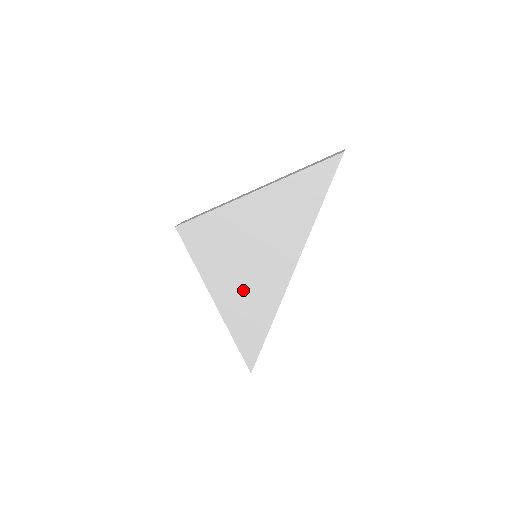
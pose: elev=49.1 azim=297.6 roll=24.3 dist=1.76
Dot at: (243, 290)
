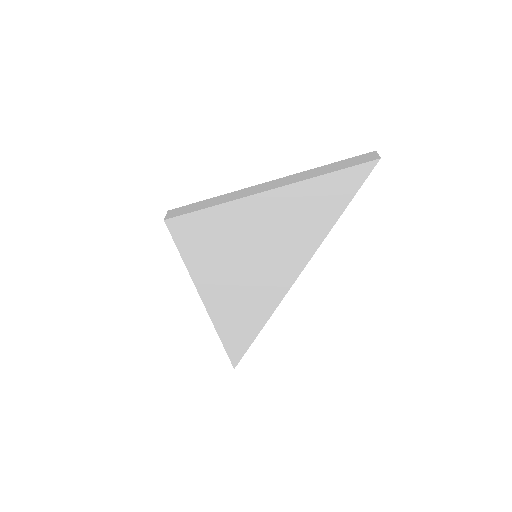
Dot at: (238, 291)
